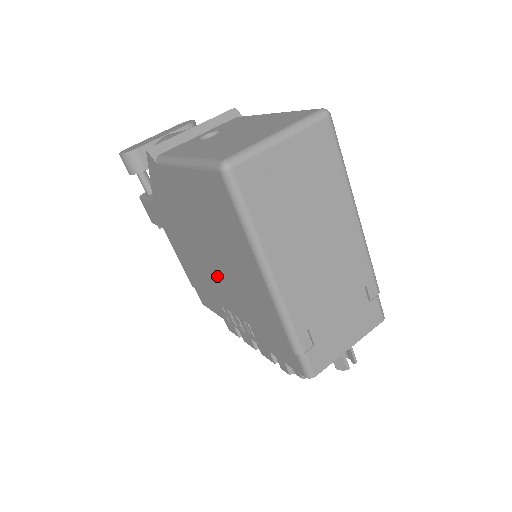
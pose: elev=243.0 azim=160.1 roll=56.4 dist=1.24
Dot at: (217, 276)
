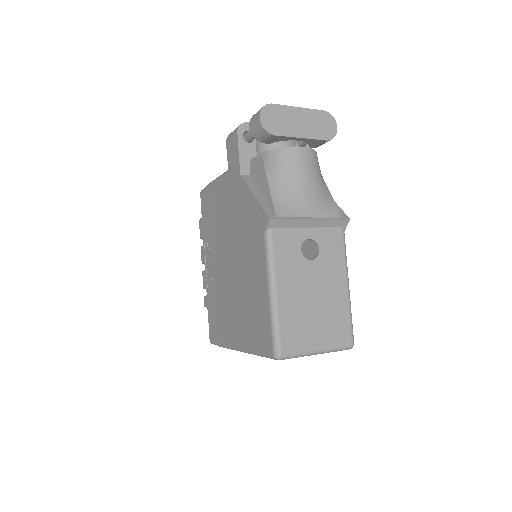
Dot at: (224, 264)
